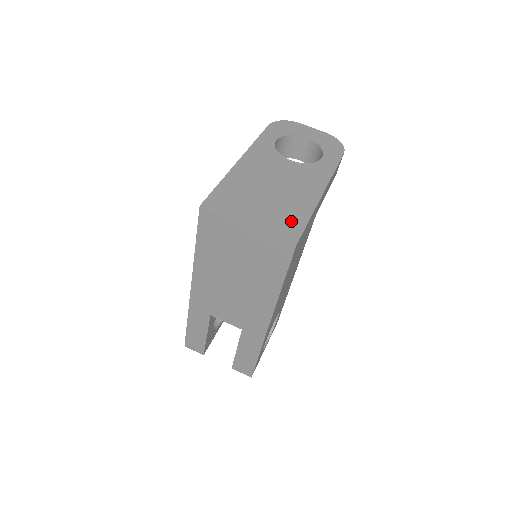
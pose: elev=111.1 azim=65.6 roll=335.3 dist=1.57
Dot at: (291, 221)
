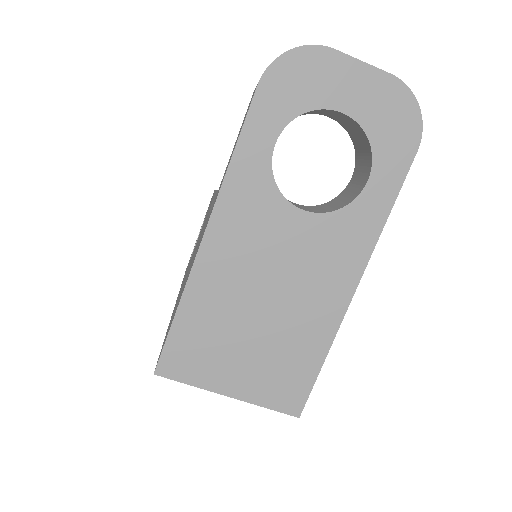
Dot at: (294, 373)
